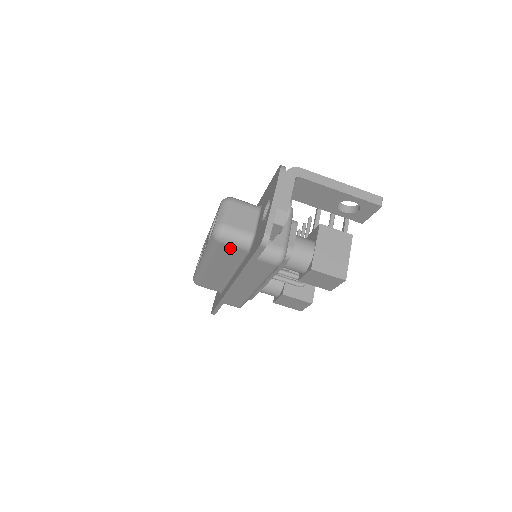
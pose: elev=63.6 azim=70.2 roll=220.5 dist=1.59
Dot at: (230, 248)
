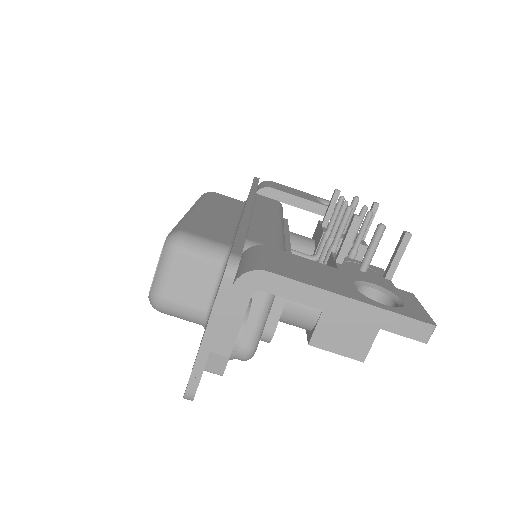
Dot at: occluded
